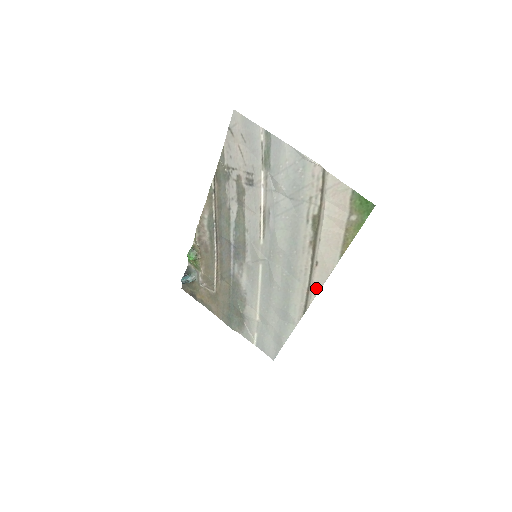
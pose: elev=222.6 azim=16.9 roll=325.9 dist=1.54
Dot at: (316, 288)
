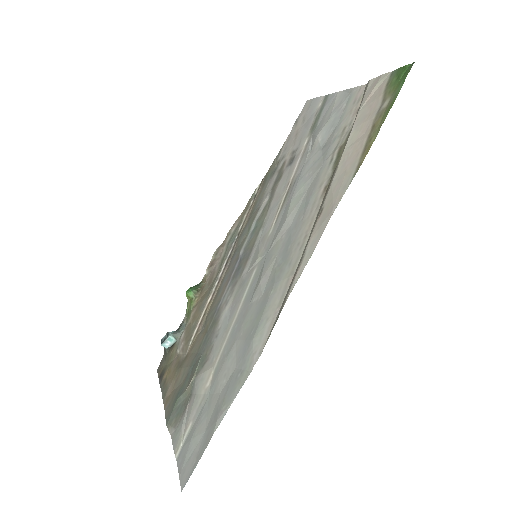
Dot at: (306, 258)
